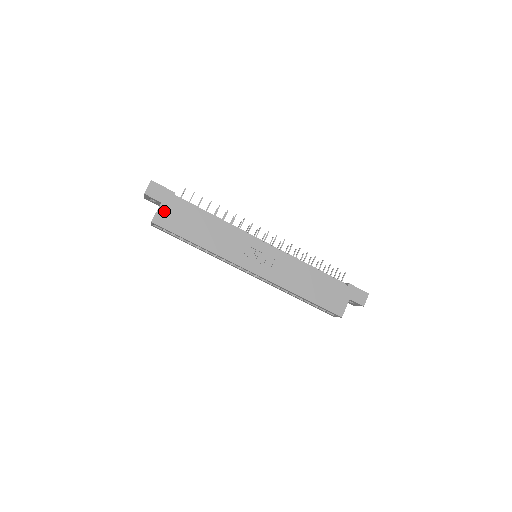
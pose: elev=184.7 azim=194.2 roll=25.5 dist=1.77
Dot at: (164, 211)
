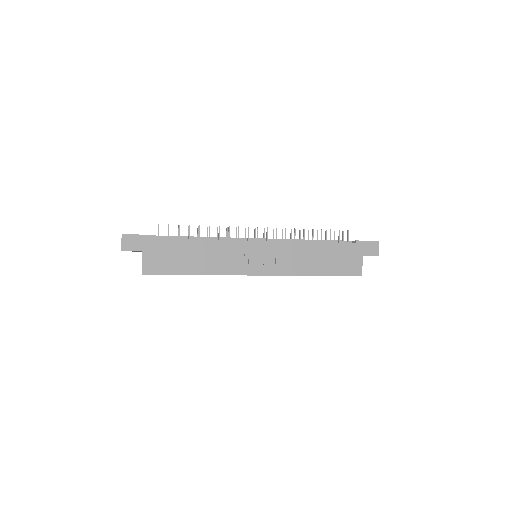
Dot at: (149, 258)
